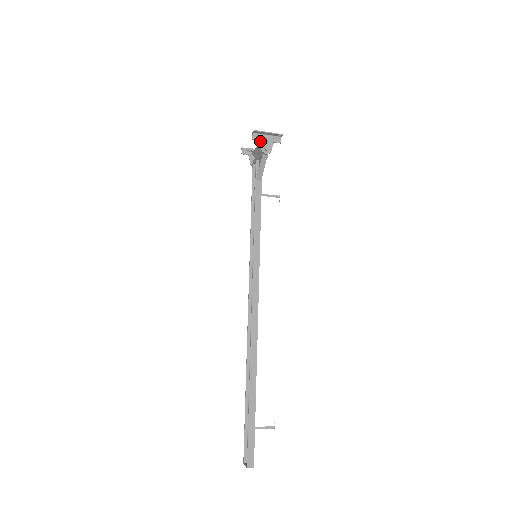
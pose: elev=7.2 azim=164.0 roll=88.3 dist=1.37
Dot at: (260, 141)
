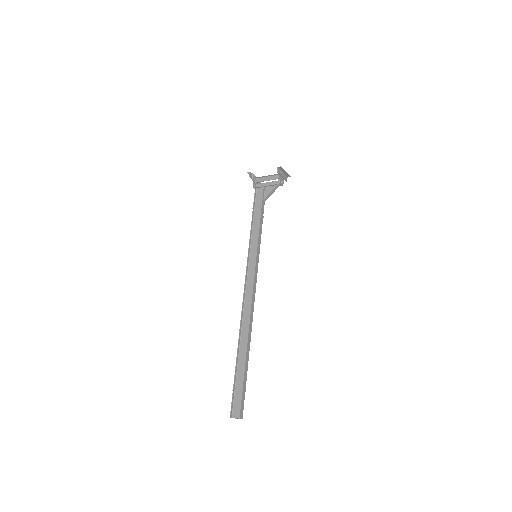
Dot at: (280, 175)
